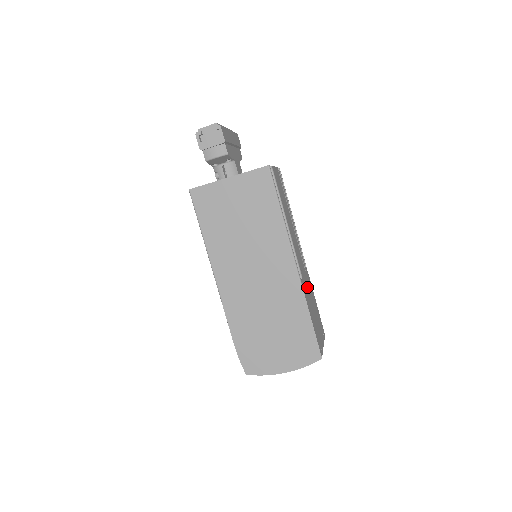
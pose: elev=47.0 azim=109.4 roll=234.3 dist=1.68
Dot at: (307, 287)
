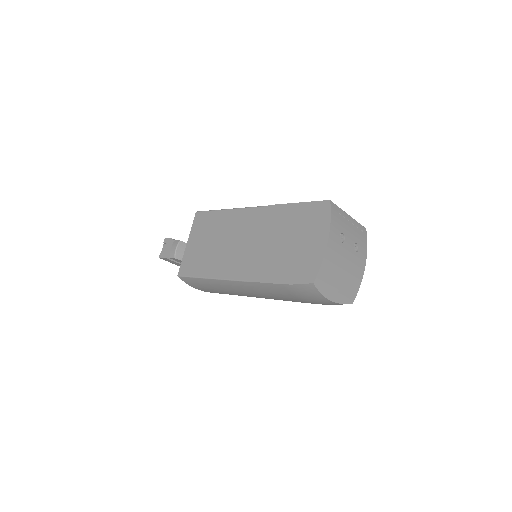
Dot at: occluded
